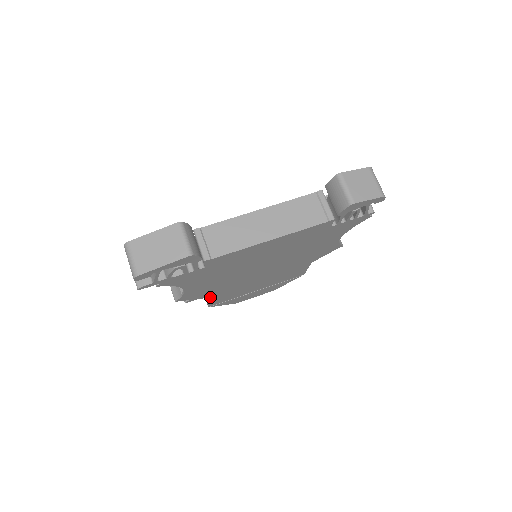
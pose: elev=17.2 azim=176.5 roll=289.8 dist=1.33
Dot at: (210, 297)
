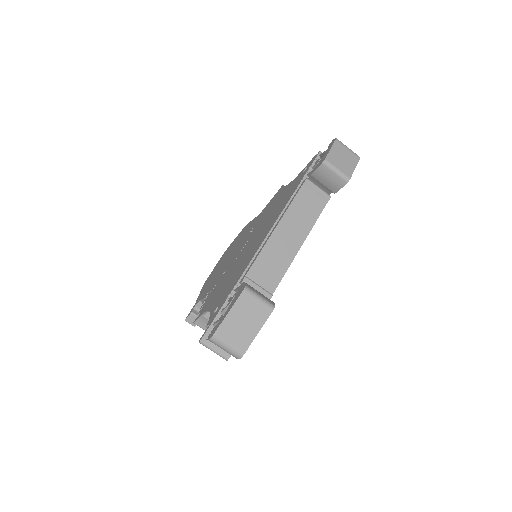
Dot at: occluded
